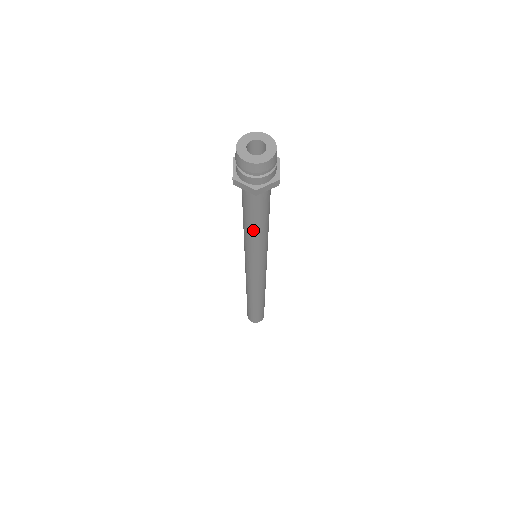
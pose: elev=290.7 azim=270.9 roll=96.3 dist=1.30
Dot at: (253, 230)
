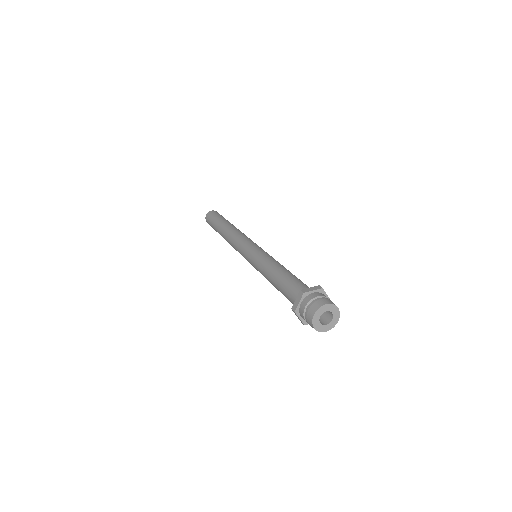
Dot at: occluded
